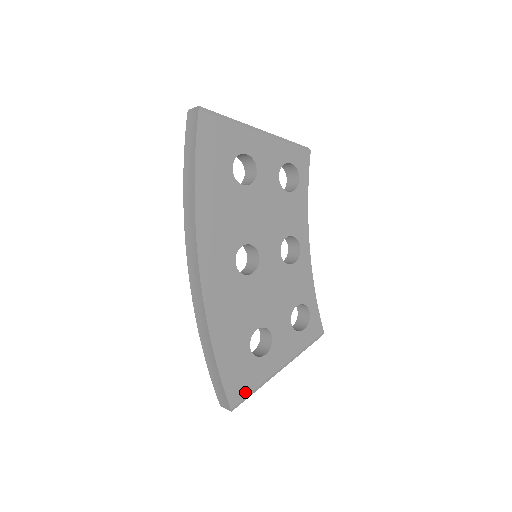
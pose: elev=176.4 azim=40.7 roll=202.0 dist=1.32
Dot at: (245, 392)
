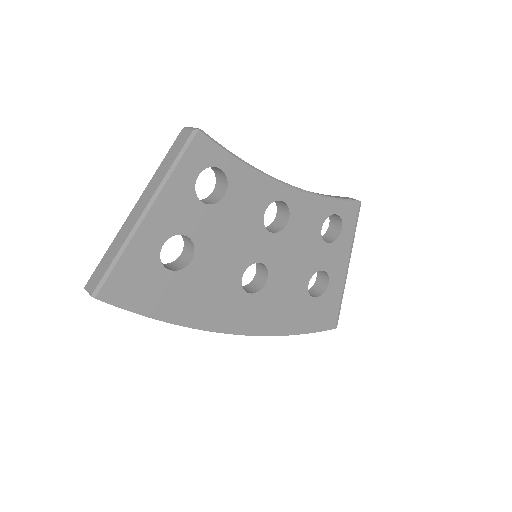
Dot at: (335, 312)
